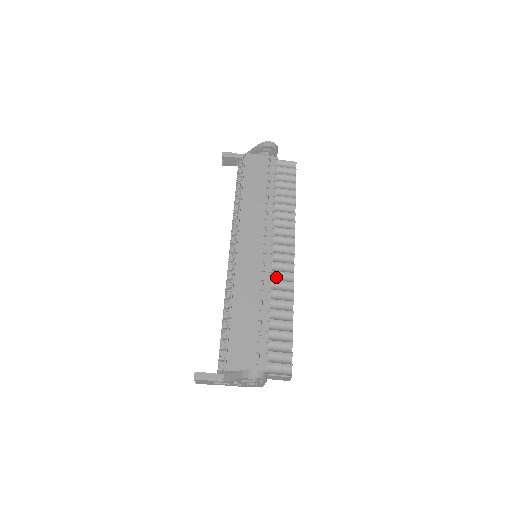
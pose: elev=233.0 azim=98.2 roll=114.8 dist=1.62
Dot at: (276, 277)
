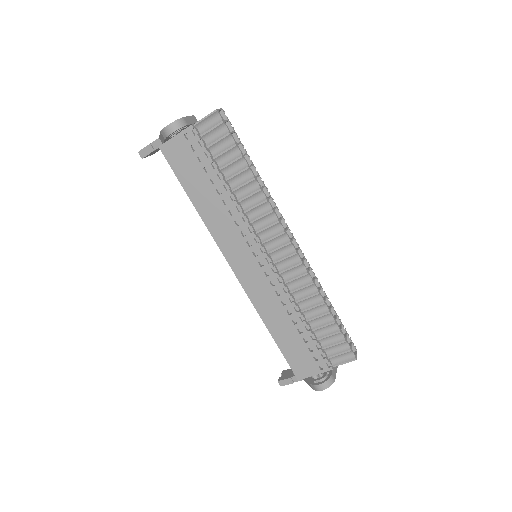
Dot at: (287, 275)
